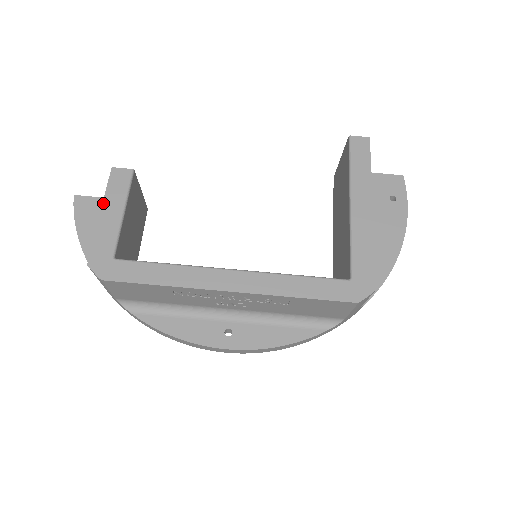
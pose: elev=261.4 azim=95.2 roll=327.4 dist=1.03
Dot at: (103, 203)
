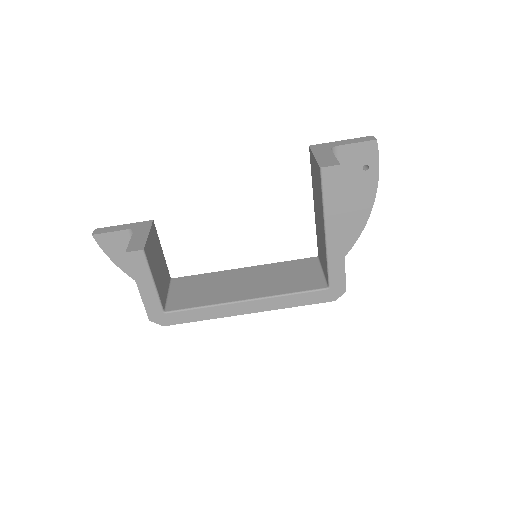
Dot at: (136, 281)
